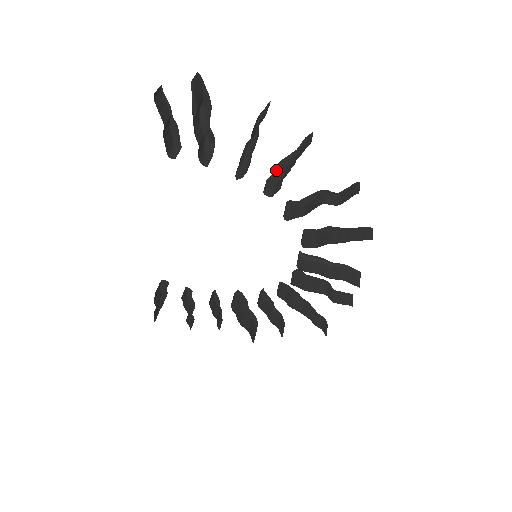
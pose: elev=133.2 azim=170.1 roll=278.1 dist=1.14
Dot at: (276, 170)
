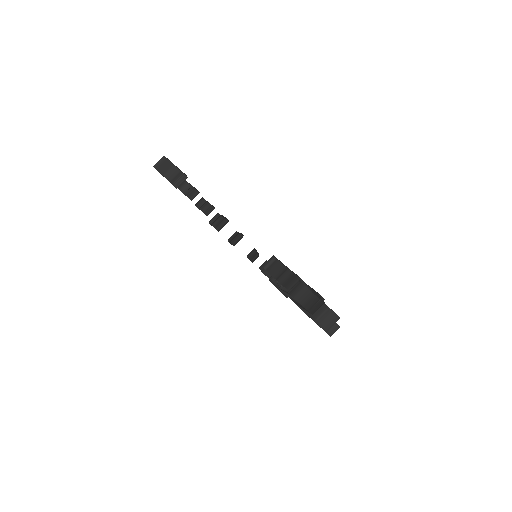
Dot at: occluded
